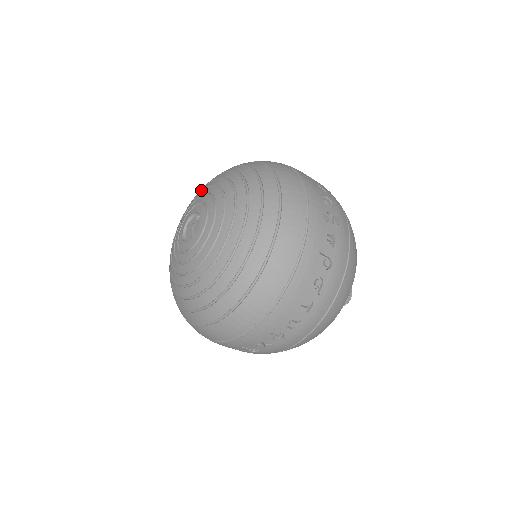
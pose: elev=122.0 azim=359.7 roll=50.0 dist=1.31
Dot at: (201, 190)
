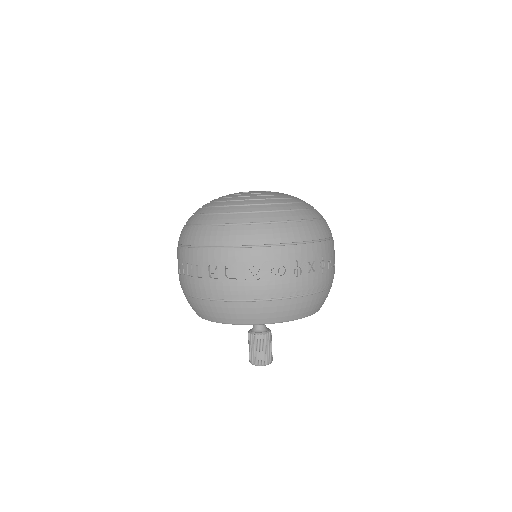
Dot at: occluded
